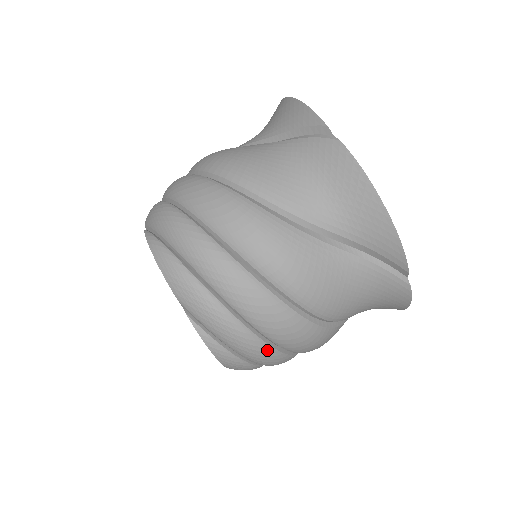
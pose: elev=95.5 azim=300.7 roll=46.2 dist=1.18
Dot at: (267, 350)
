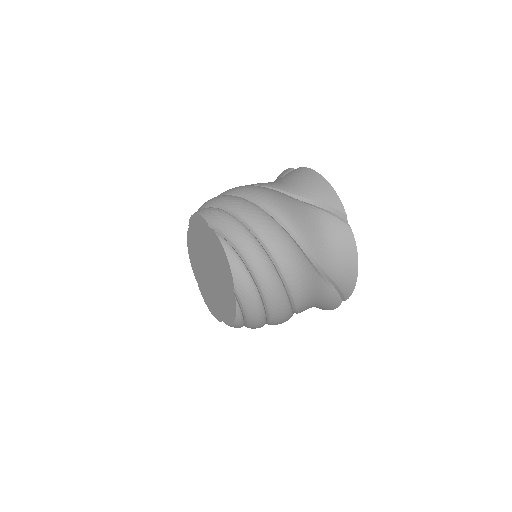
Dot at: (262, 252)
